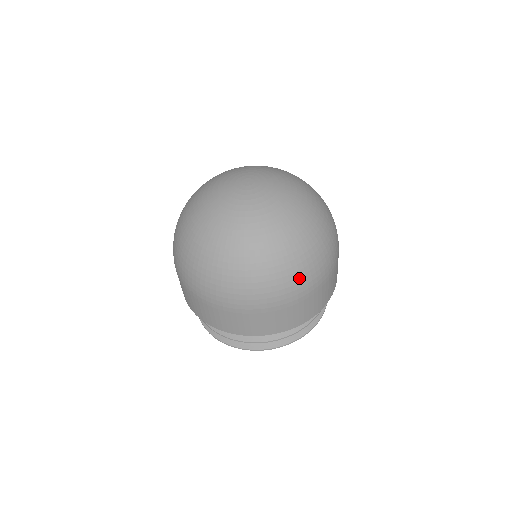
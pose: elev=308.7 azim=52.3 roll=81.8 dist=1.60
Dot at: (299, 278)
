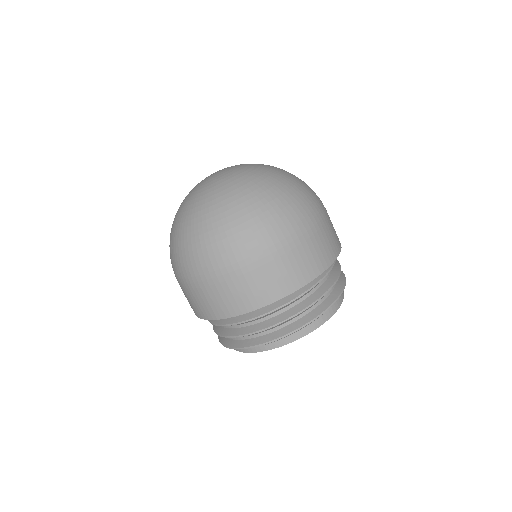
Dot at: (269, 226)
